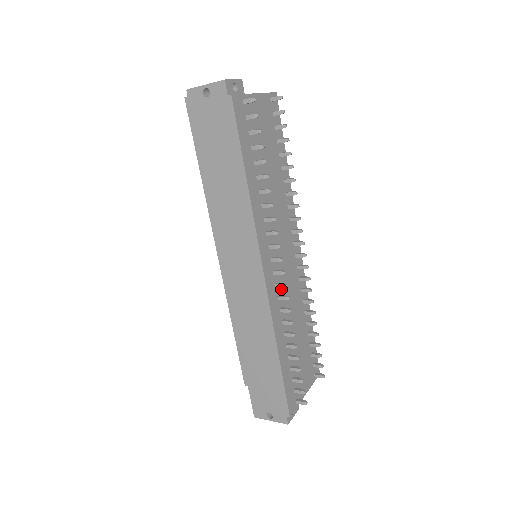
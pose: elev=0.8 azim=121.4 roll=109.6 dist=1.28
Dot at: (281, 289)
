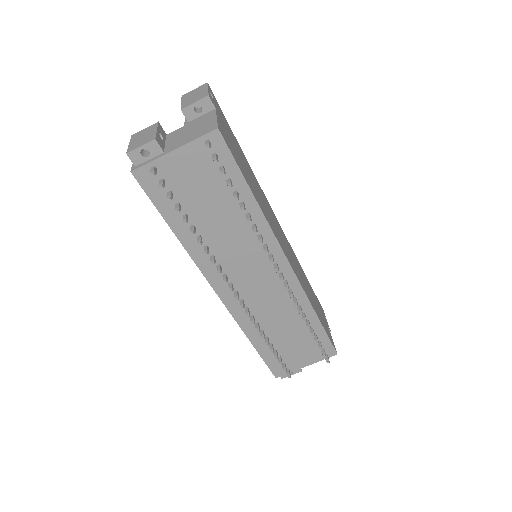
Dot at: (252, 302)
